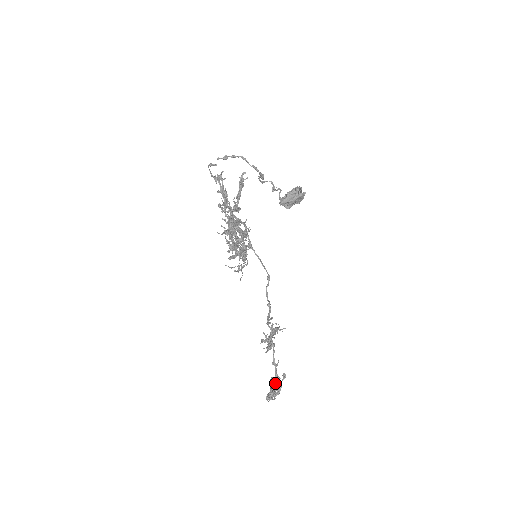
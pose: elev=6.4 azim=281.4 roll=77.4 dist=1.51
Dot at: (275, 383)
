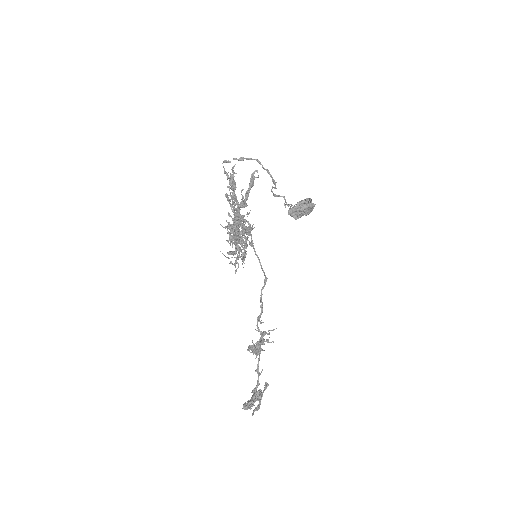
Dot at: occluded
